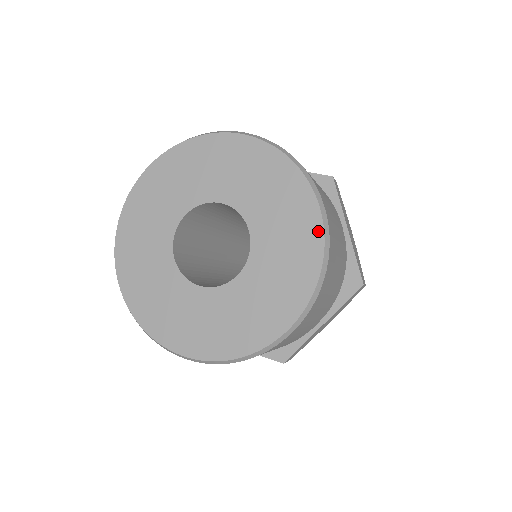
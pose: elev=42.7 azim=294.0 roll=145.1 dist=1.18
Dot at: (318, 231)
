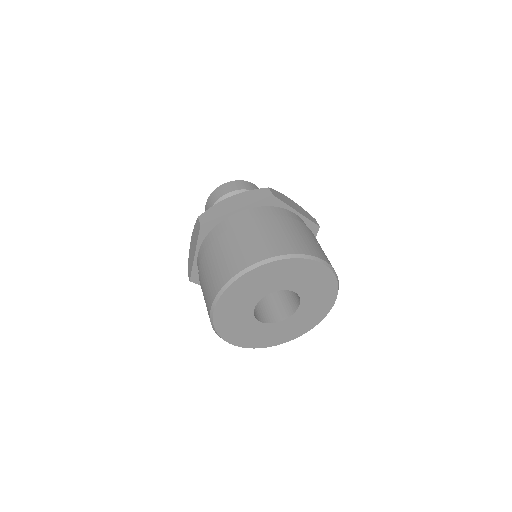
Dot at: (327, 311)
